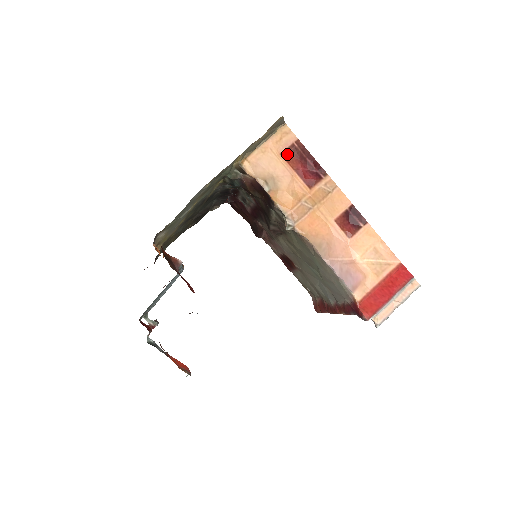
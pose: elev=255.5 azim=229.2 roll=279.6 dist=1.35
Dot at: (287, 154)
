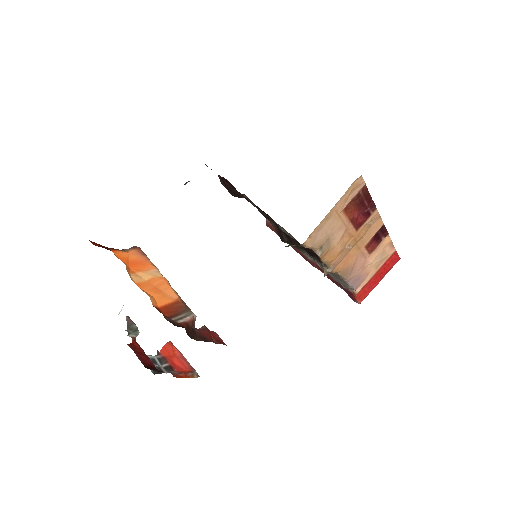
Dot at: (348, 205)
